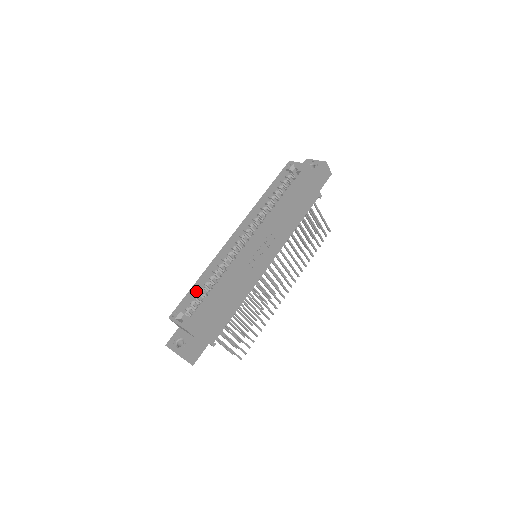
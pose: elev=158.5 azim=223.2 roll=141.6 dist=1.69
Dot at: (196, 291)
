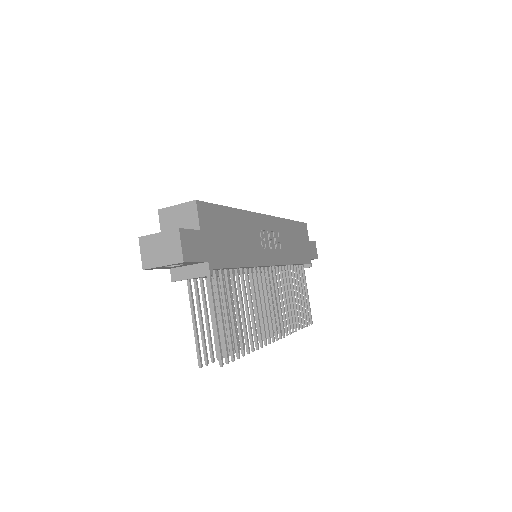
Dot at: occluded
